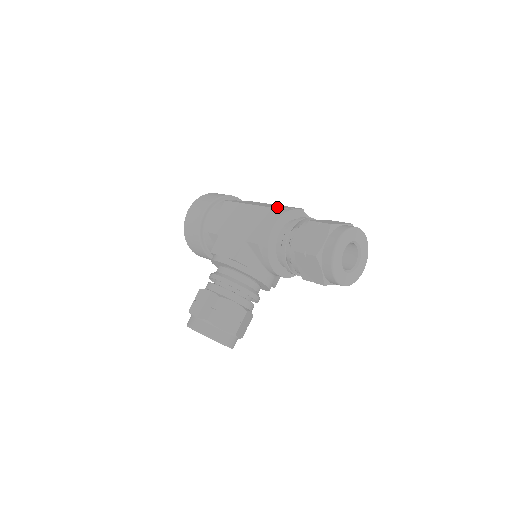
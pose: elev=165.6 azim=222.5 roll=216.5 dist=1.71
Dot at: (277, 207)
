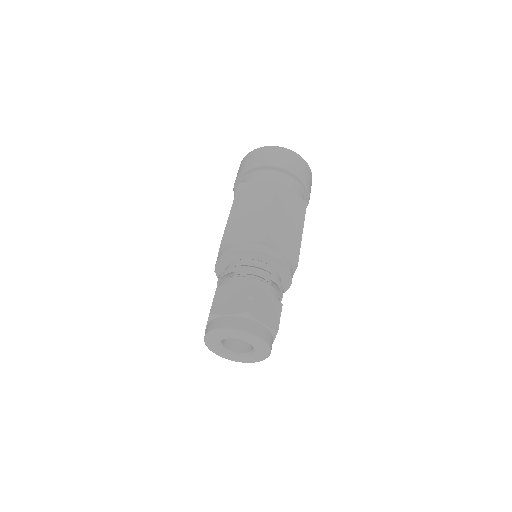
Dot at: (231, 238)
